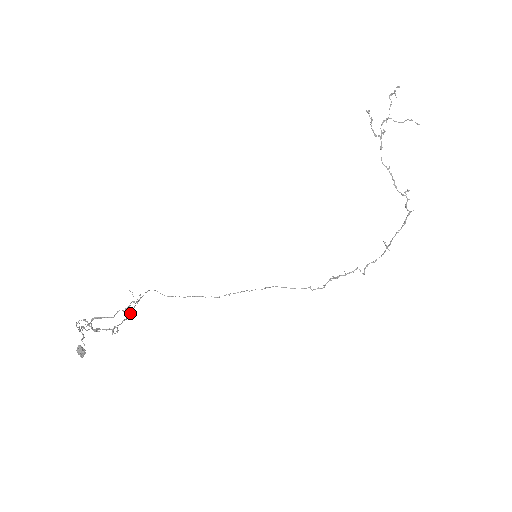
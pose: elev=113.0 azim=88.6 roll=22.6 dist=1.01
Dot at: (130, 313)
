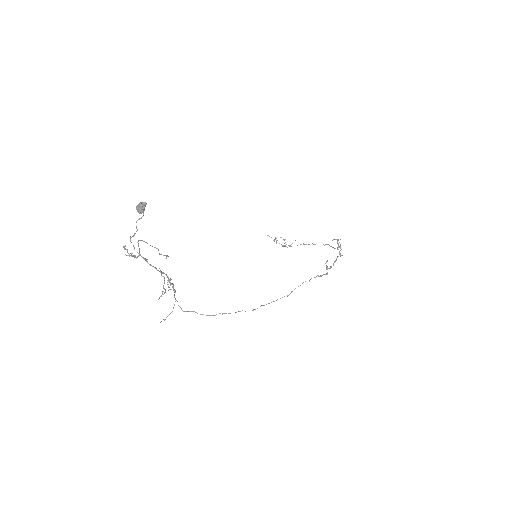
Dot at: (171, 283)
